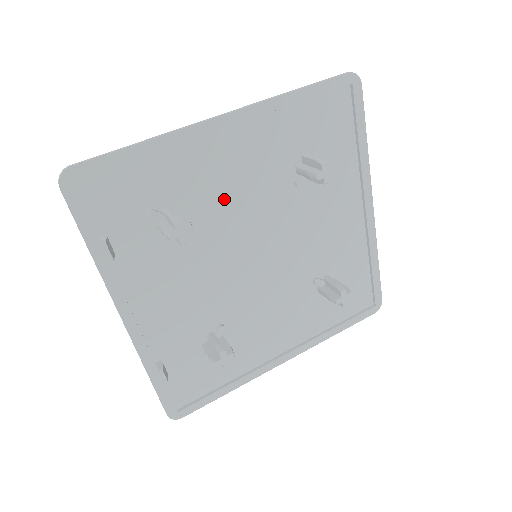
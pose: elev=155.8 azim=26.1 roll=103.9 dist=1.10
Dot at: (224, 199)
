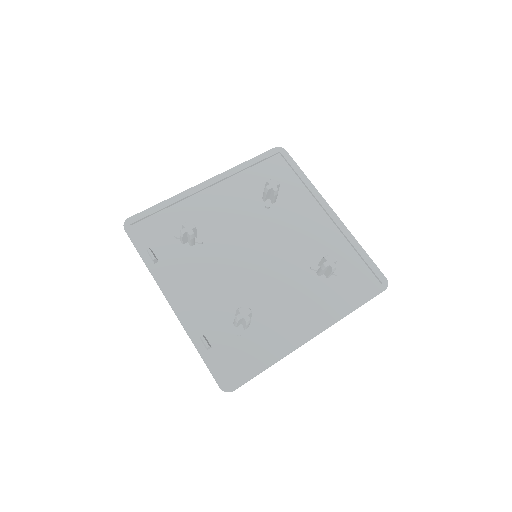
Dot at: (220, 223)
